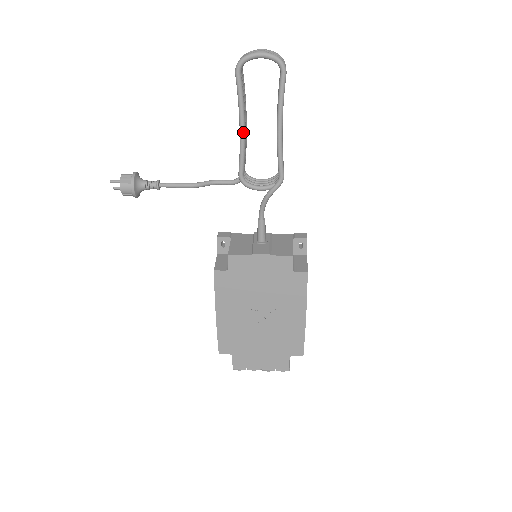
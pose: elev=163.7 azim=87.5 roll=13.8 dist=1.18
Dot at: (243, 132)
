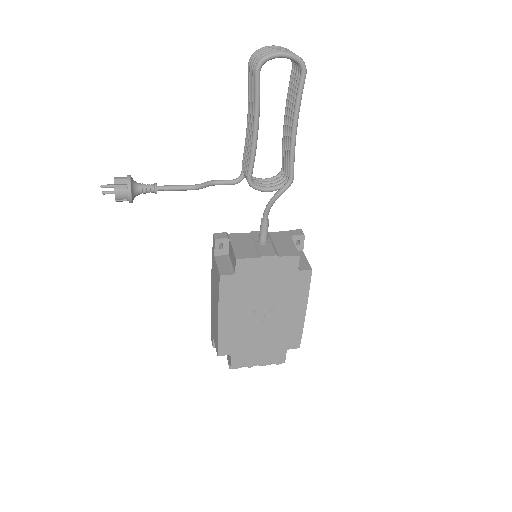
Dot at: (257, 133)
